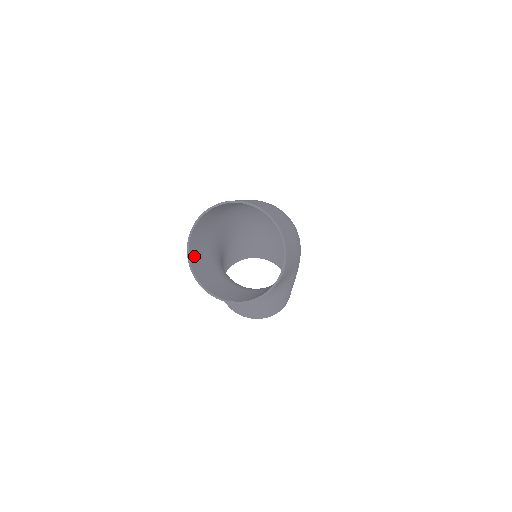
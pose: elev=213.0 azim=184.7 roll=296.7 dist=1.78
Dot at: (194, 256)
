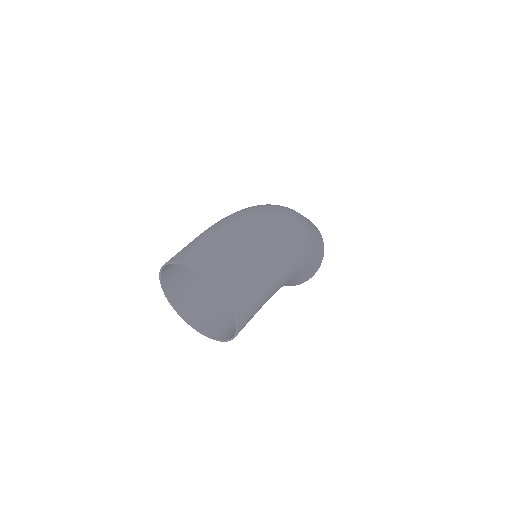
Dot at: (175, 290)
